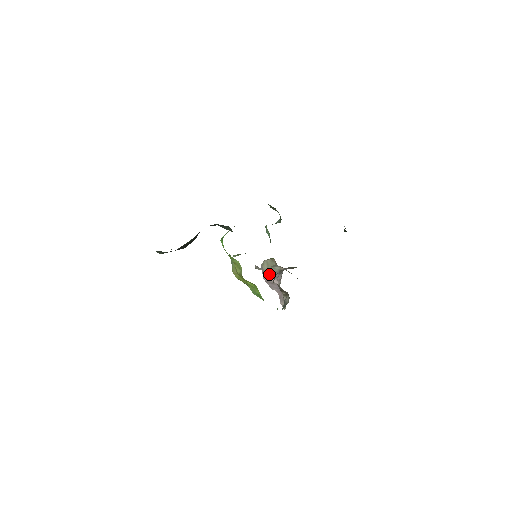
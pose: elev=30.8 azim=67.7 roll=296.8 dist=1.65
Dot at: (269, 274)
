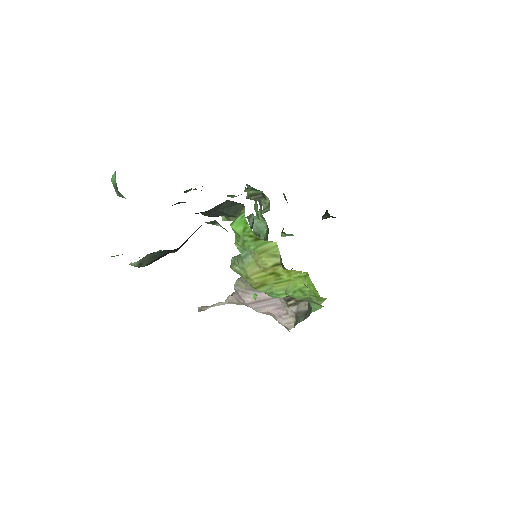
Dot at: (255, 291)
